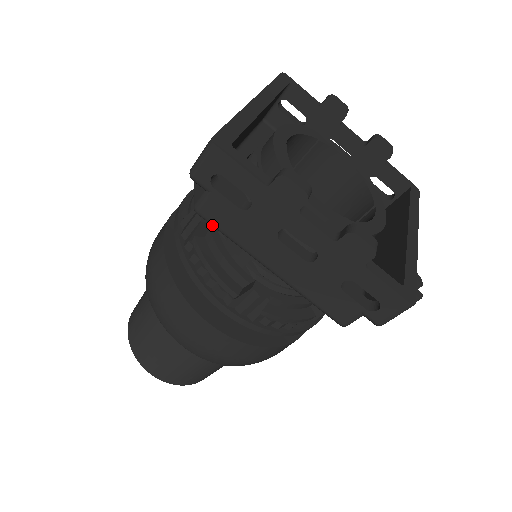
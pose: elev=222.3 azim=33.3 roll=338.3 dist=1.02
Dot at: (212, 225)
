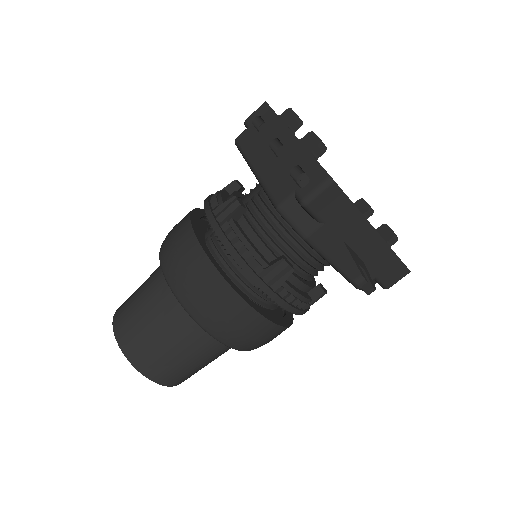
Dot at: (239, 147)
